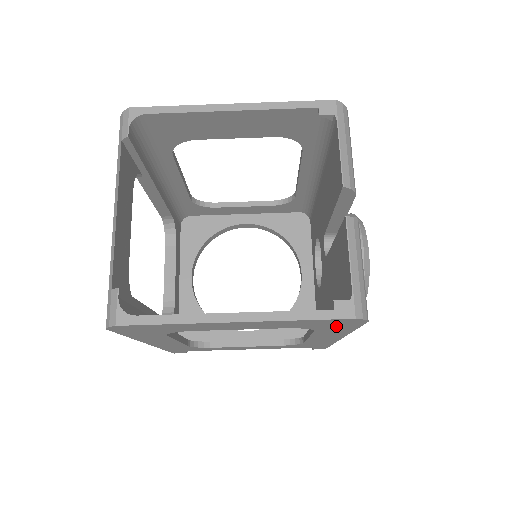
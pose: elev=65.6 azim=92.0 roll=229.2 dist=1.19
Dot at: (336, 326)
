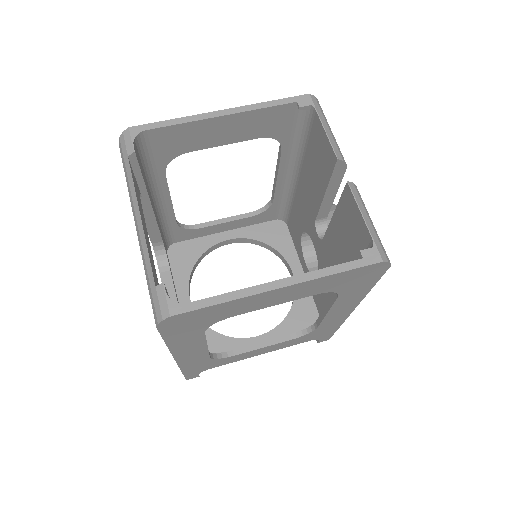
Dot at: (360, 282)
